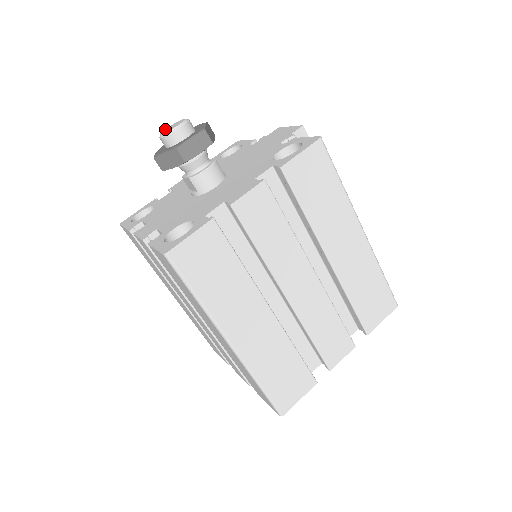
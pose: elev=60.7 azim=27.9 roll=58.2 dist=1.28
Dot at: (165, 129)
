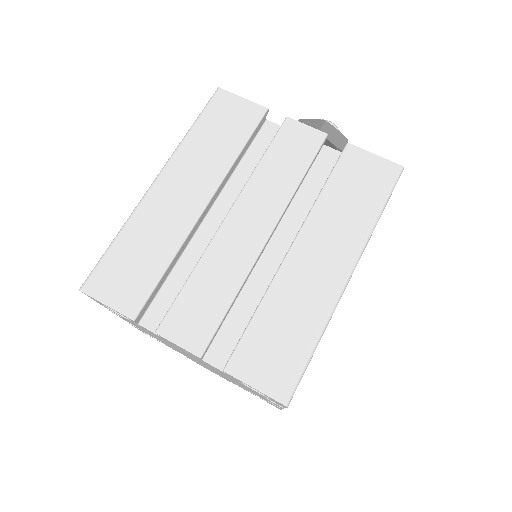
Dot at: occluded
